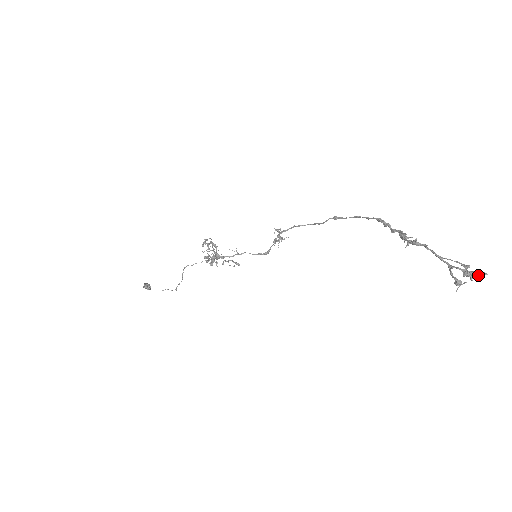
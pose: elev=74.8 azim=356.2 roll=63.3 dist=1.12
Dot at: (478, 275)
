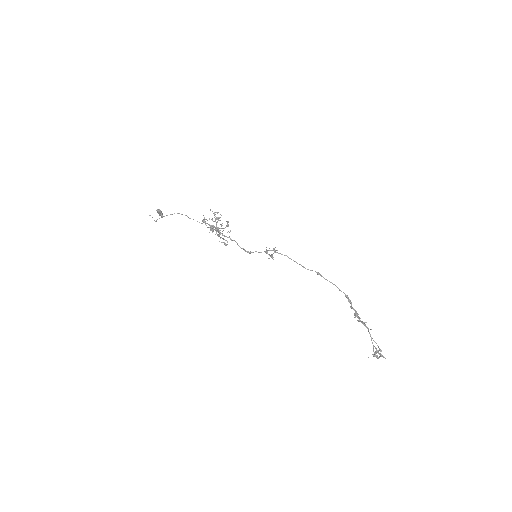
Dot at: occluded
